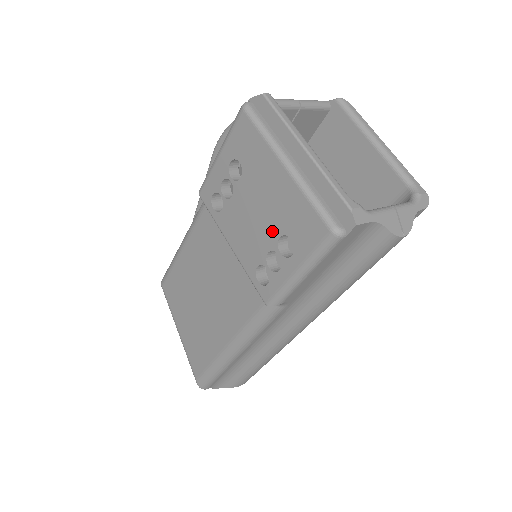
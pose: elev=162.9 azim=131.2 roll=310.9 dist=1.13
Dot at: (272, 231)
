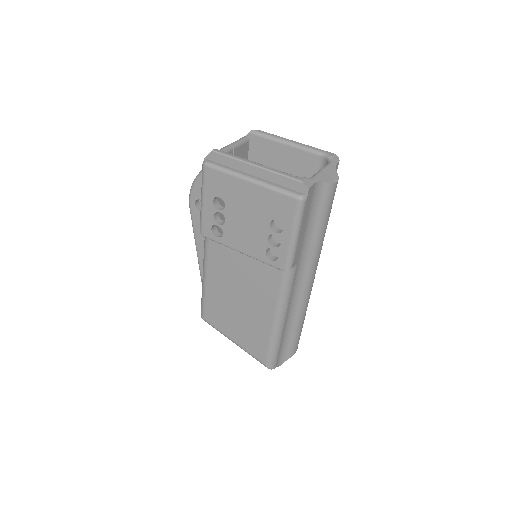
Dot at: (263, 224)
